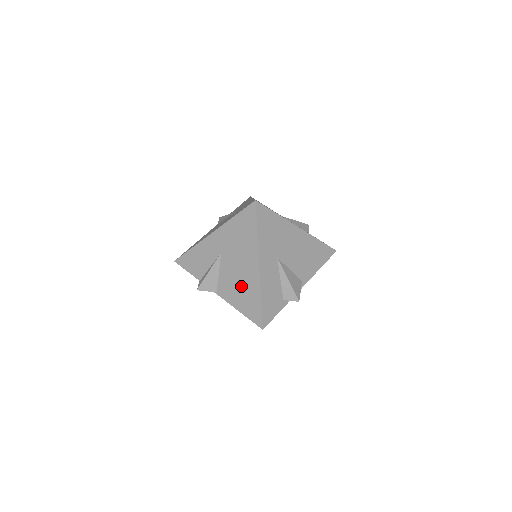
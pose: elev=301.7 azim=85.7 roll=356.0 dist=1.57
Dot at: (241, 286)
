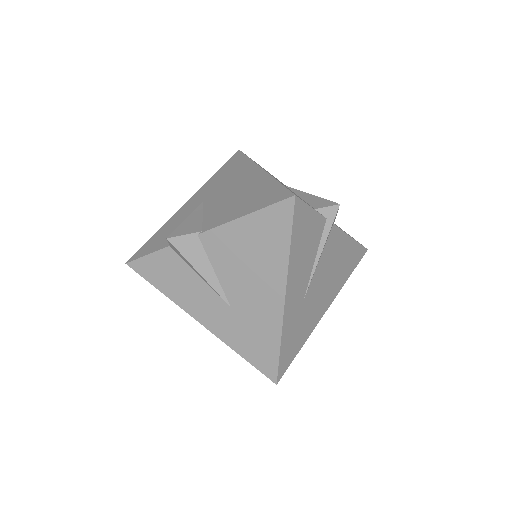
Dot at: (241, 196)
